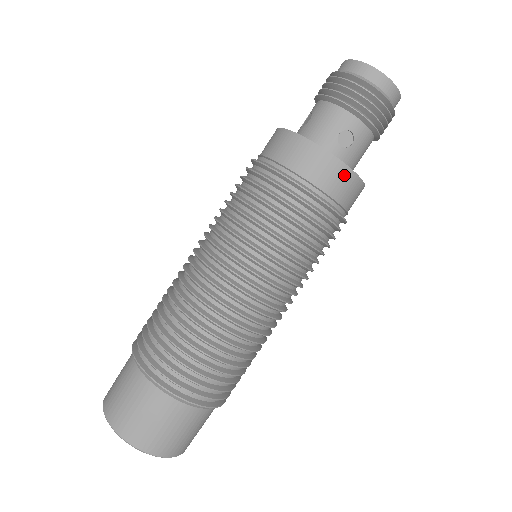
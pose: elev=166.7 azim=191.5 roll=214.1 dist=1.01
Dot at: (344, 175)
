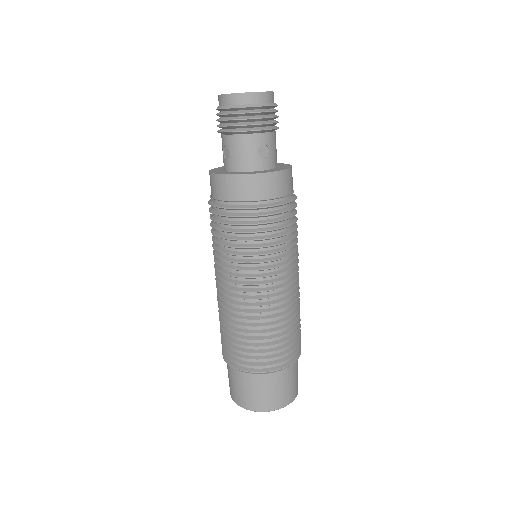
Dot at: (281, 178)
